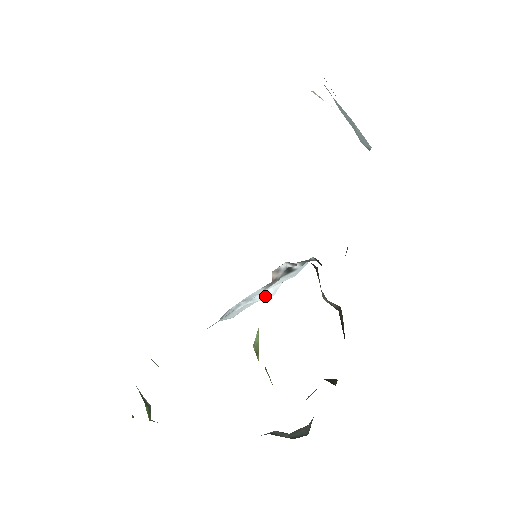
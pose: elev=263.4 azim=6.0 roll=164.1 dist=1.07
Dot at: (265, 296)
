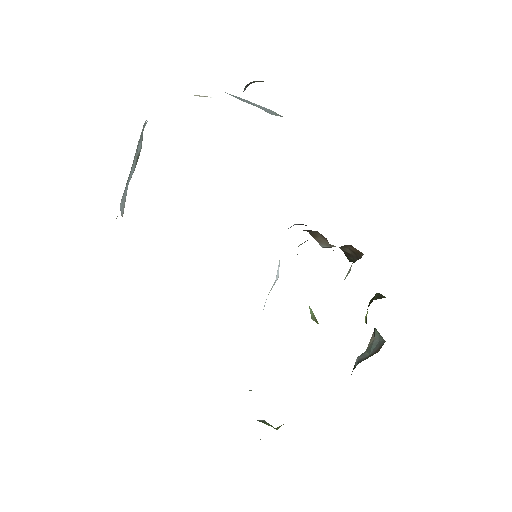
Dot at: (277, 278)
